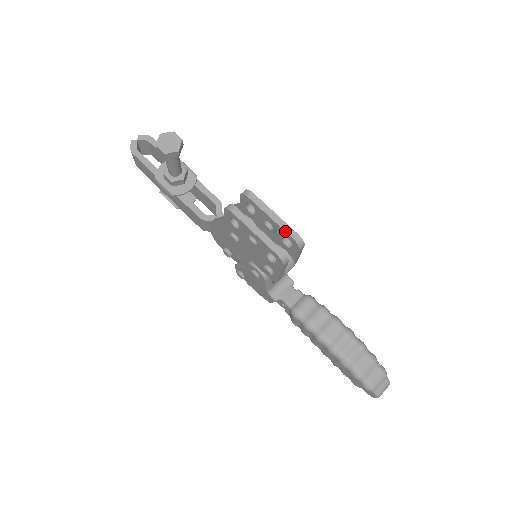
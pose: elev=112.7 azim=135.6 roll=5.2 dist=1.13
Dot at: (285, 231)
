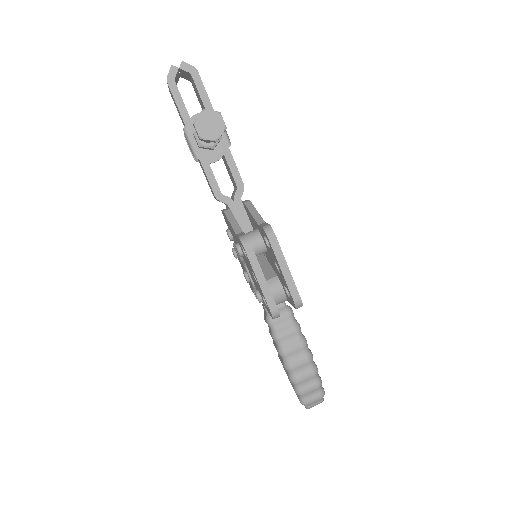
Dot at: (289, 290)
